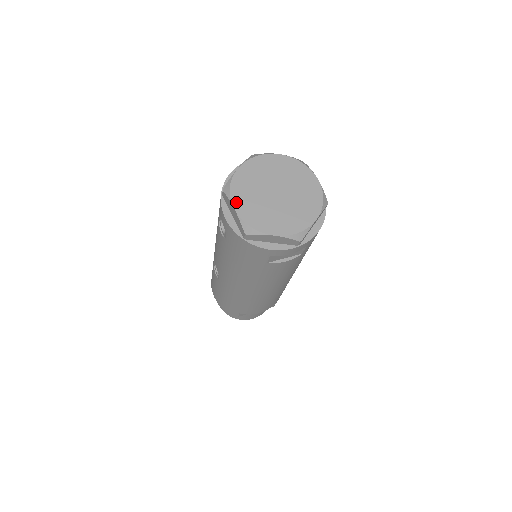
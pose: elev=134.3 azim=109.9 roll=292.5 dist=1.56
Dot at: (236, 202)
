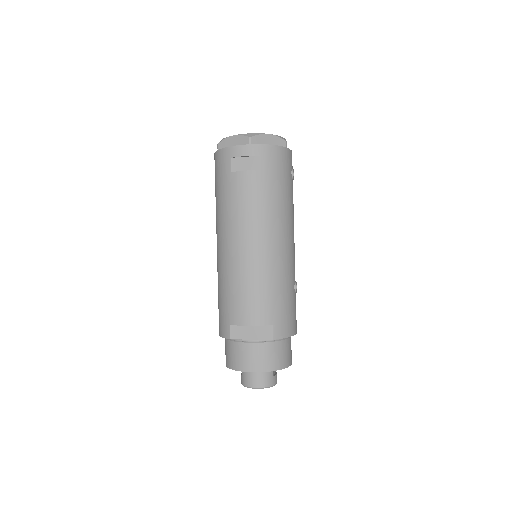
Dot at: occluded
